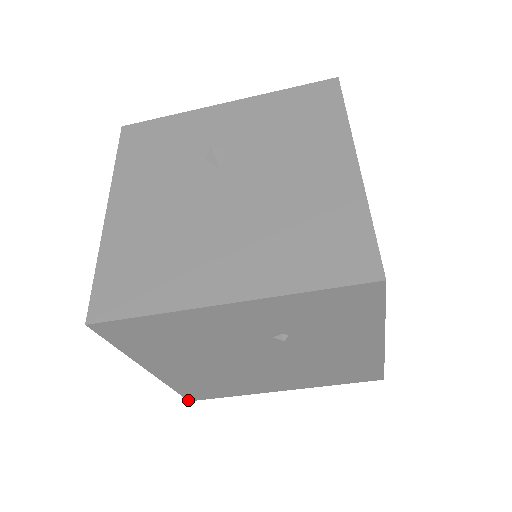
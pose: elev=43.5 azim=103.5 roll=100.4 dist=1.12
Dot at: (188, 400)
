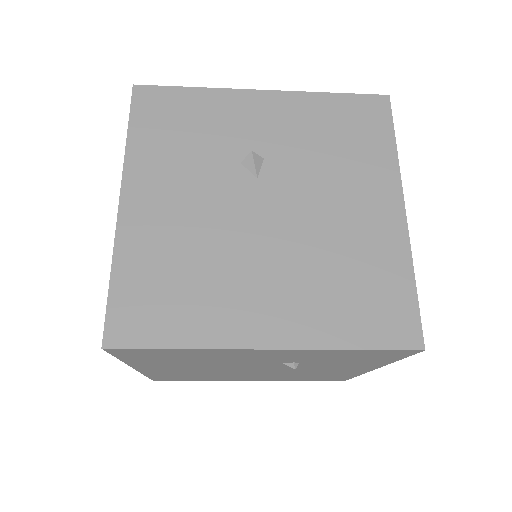
Dot at: occluded
